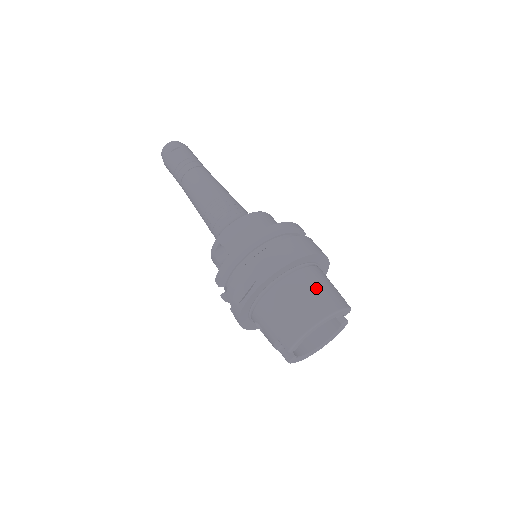
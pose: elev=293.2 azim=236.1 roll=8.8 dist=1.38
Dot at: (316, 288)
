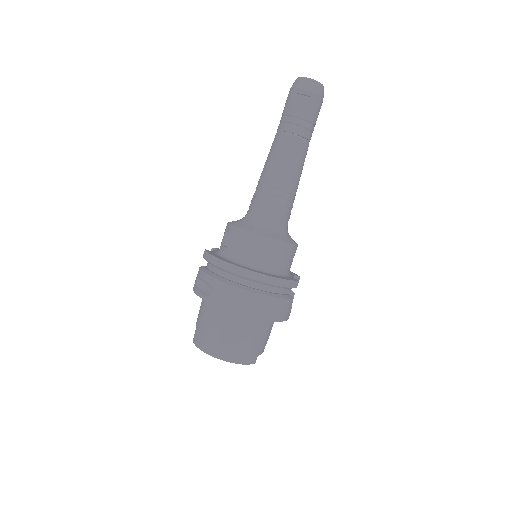
Dot at: (241, 338)
